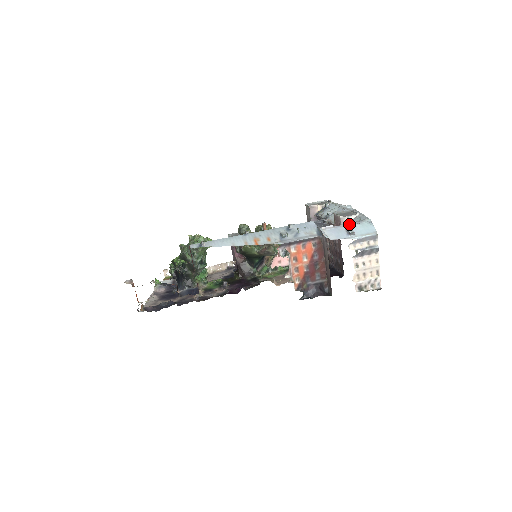
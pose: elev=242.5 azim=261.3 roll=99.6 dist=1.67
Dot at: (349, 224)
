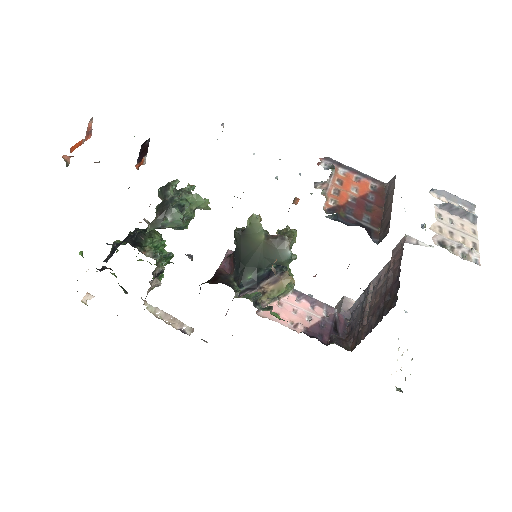
Dot at: occluded
